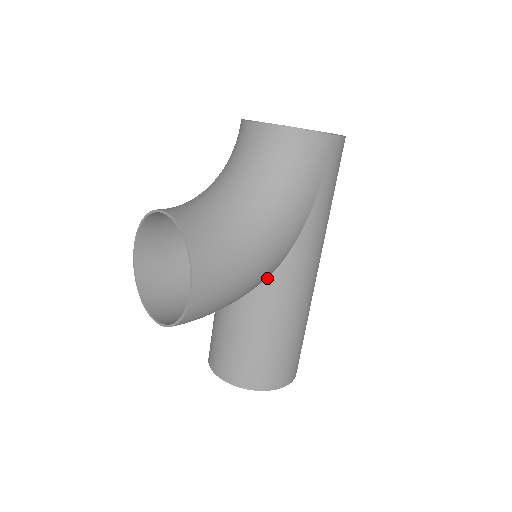
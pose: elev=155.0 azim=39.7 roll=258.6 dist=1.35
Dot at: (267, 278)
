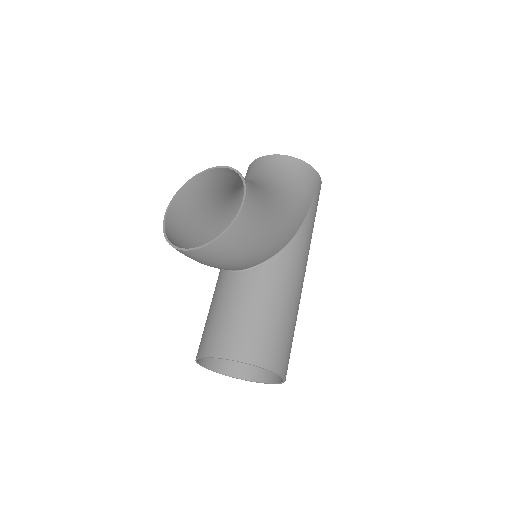
Dot at: (275, 255)
